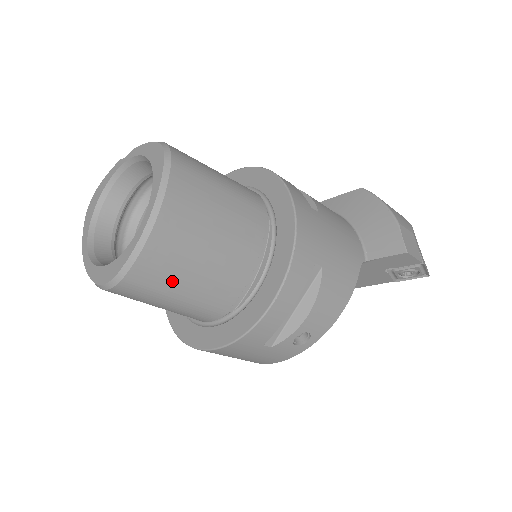
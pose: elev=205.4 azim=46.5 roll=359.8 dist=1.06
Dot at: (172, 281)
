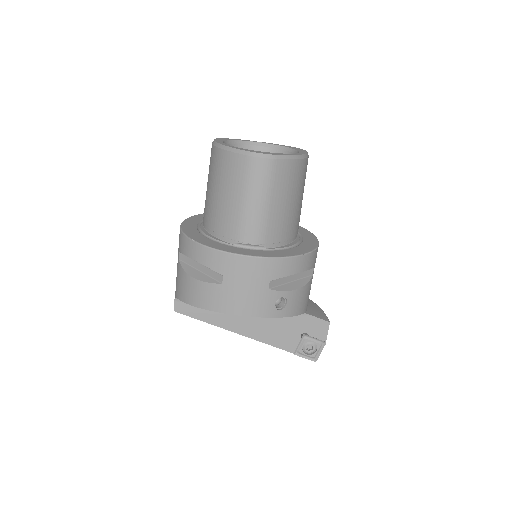
Dot at: (280, 190)
